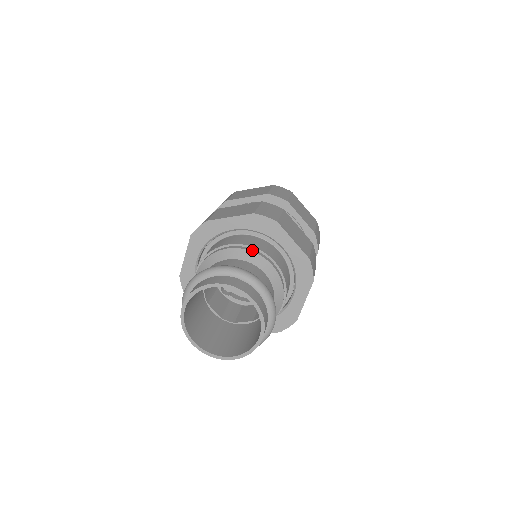
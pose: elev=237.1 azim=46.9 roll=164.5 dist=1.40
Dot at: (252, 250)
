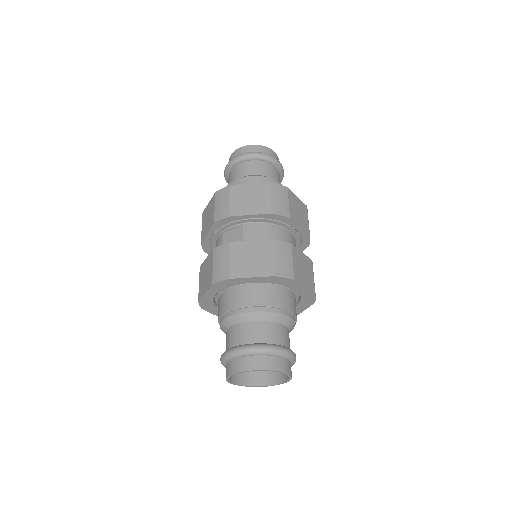
Dot at: (275, 311)
